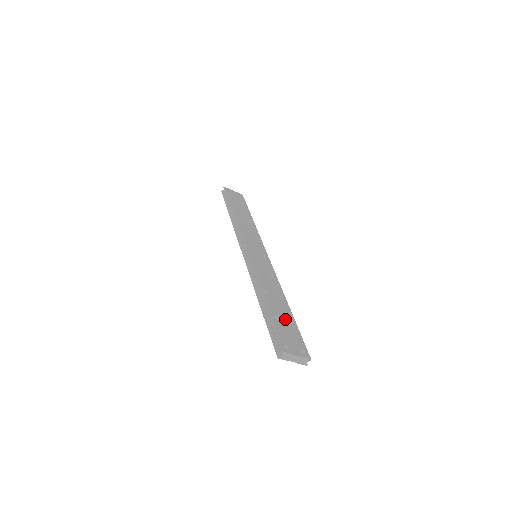
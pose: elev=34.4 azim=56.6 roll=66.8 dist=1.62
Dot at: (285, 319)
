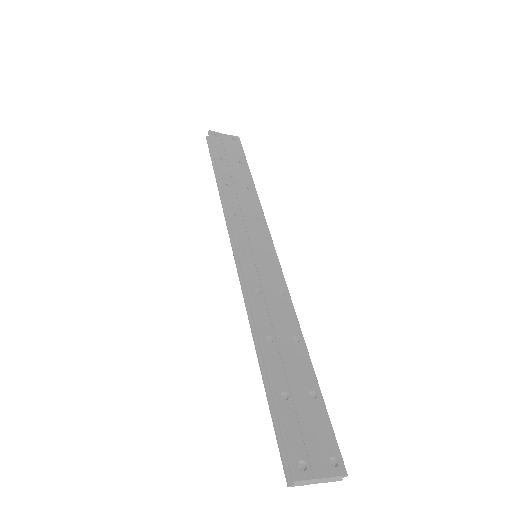
Dot at: (301, 391)
